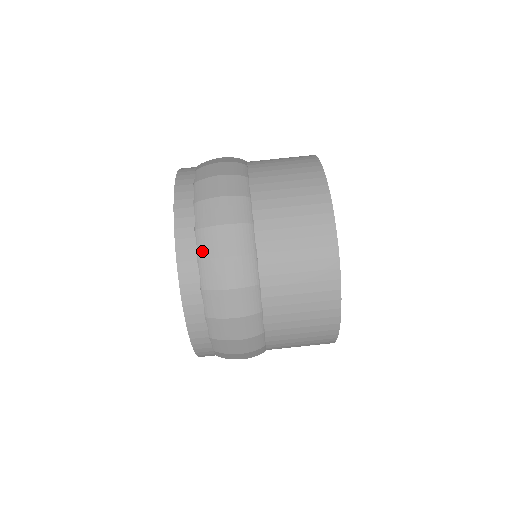
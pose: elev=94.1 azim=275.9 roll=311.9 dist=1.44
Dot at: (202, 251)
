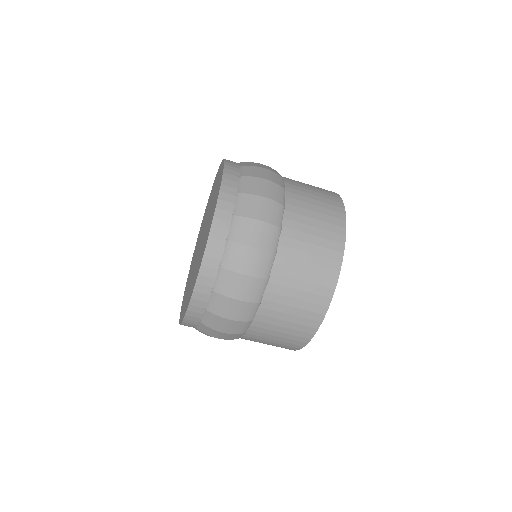
Dot at: (212, 307)
